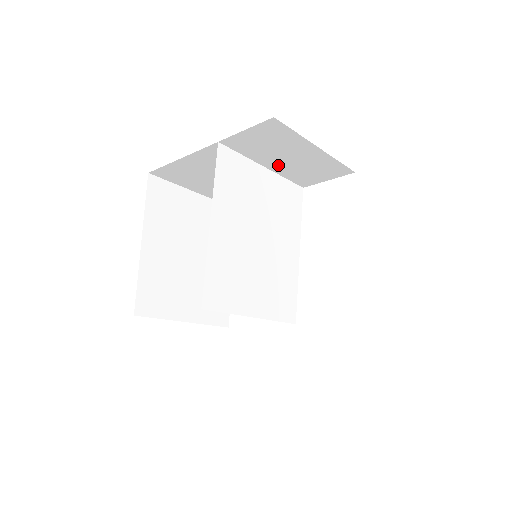
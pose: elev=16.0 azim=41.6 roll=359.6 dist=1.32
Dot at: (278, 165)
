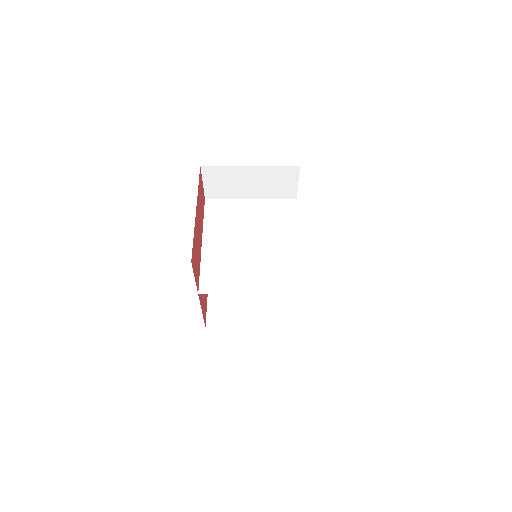
Dot at: (254, 192)
